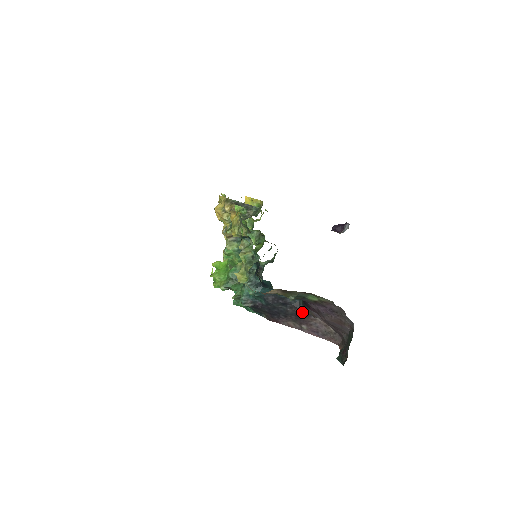
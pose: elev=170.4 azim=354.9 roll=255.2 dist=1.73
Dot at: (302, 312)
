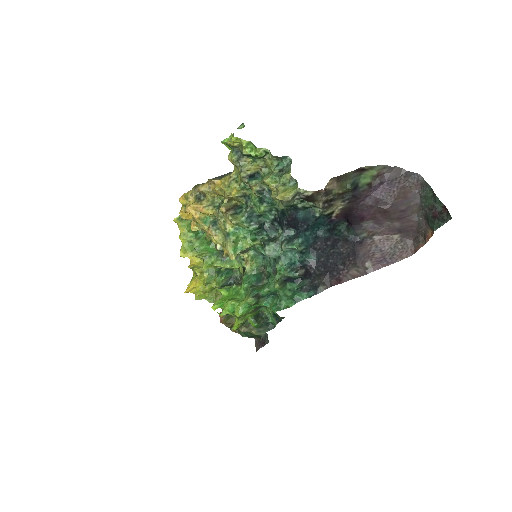
Dot at: (356, 243)
